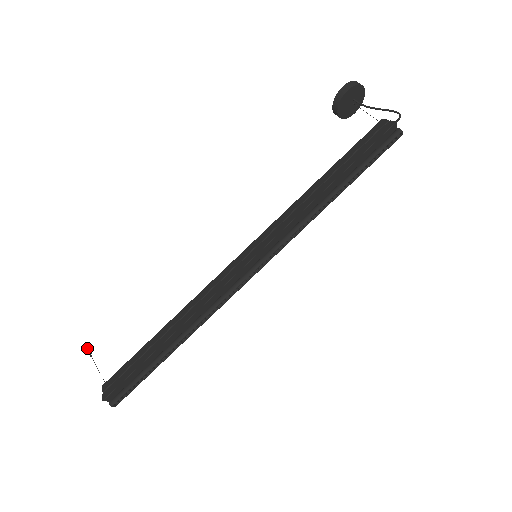
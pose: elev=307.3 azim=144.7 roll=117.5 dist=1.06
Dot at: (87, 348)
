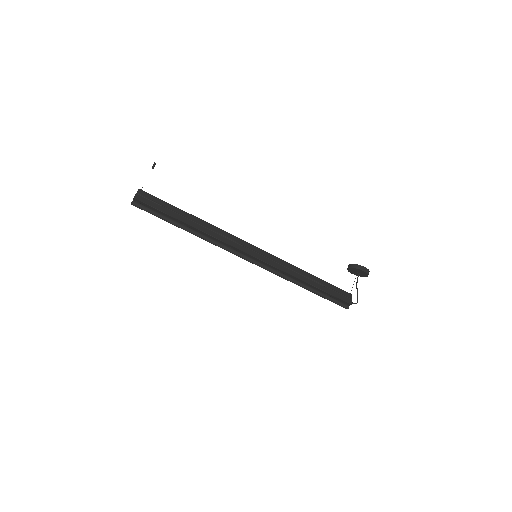
Dot at: (155, 164)
